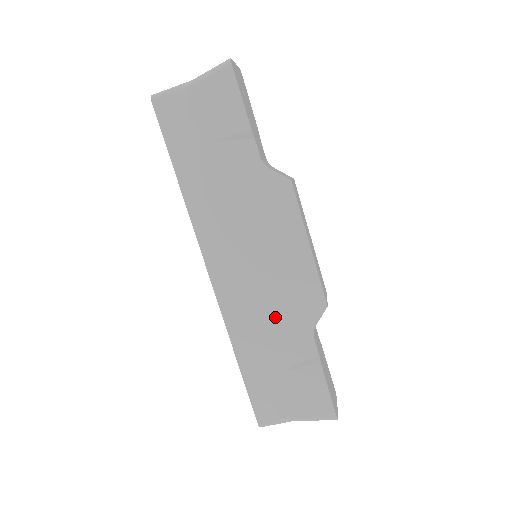
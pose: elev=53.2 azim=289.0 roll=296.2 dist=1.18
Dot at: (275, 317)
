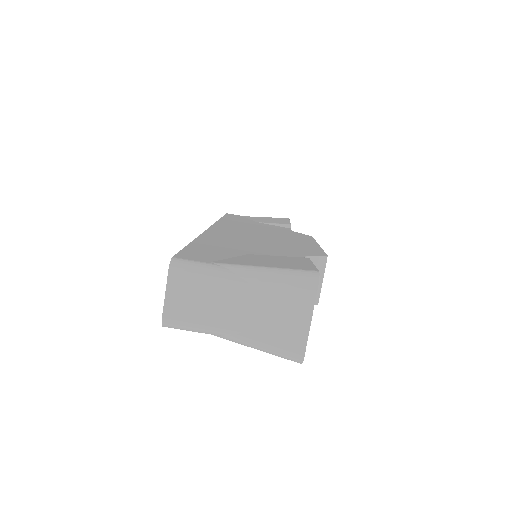
Dot at: (263, 245)
